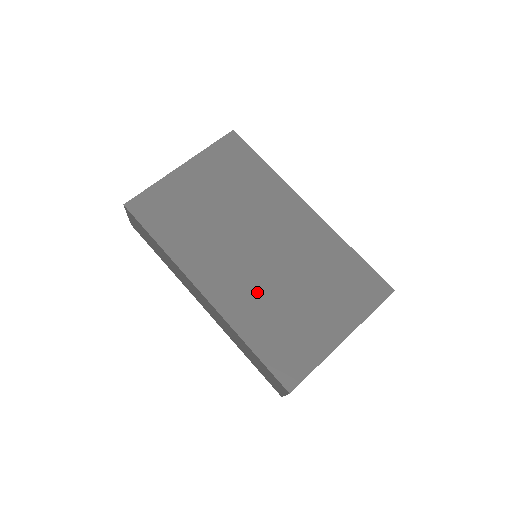
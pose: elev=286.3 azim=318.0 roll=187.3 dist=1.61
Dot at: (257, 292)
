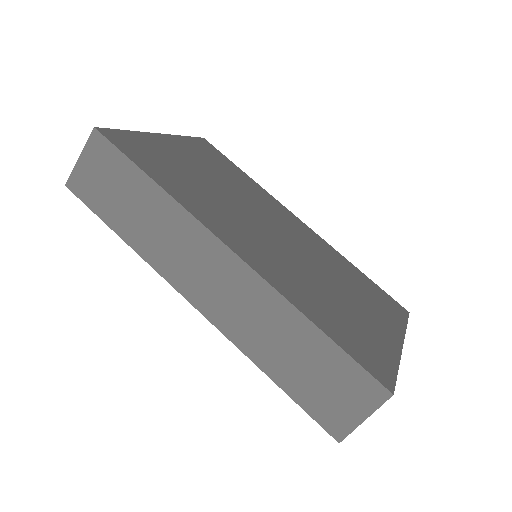
Dot at: (295, 272)
